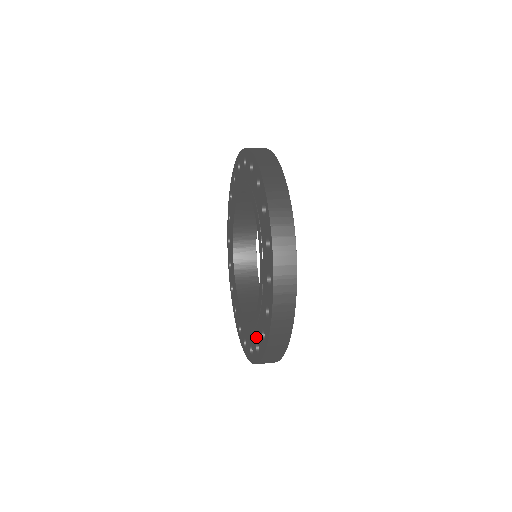
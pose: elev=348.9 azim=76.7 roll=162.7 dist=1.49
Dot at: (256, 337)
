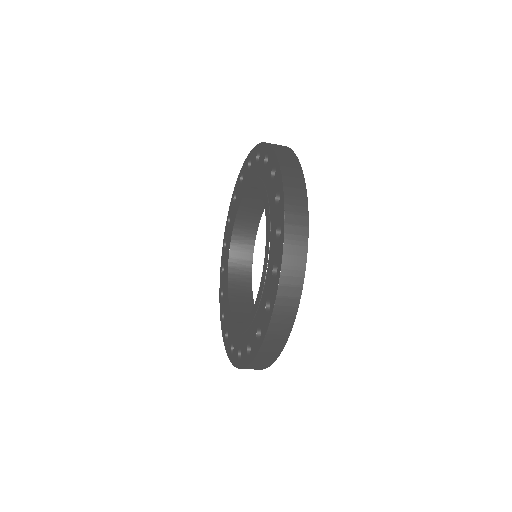
Dot at: (248, 338)
